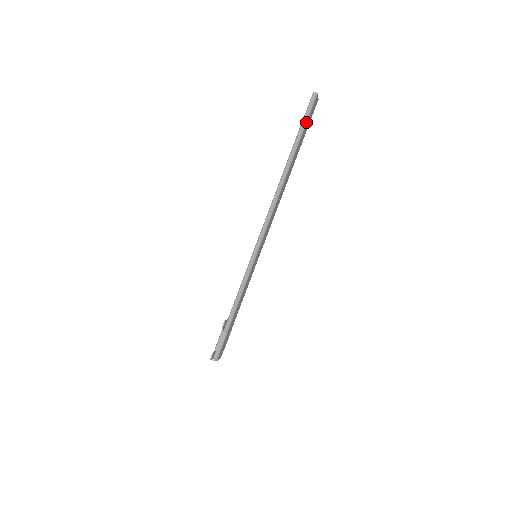
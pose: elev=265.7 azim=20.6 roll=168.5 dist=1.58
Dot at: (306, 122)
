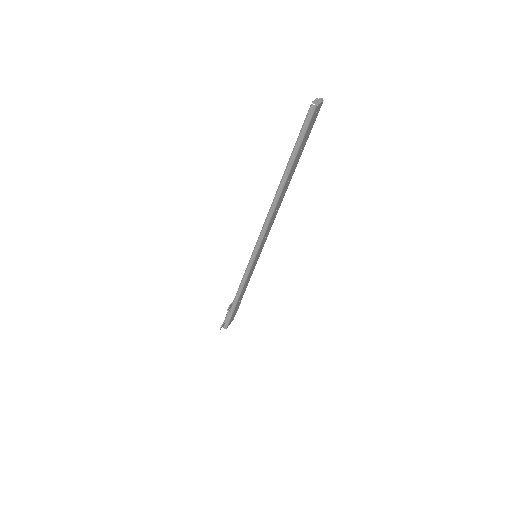
Dot at: (302, 139)
